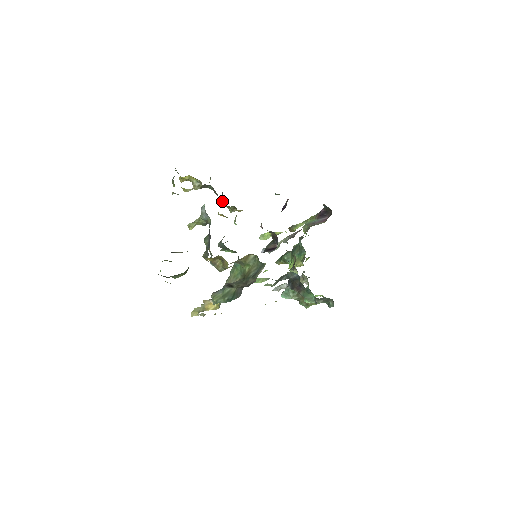
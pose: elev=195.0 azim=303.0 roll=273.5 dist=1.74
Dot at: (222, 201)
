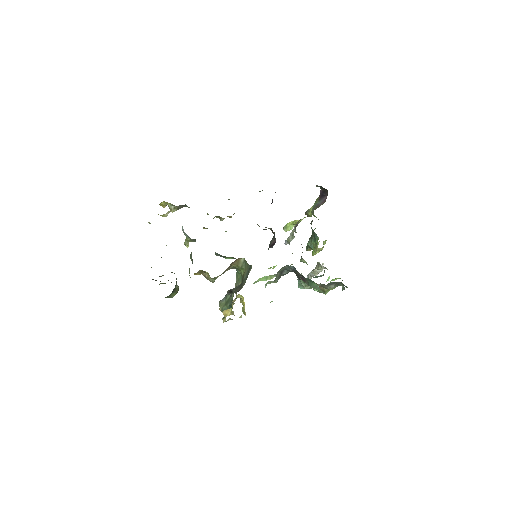
Dot at: occluded
